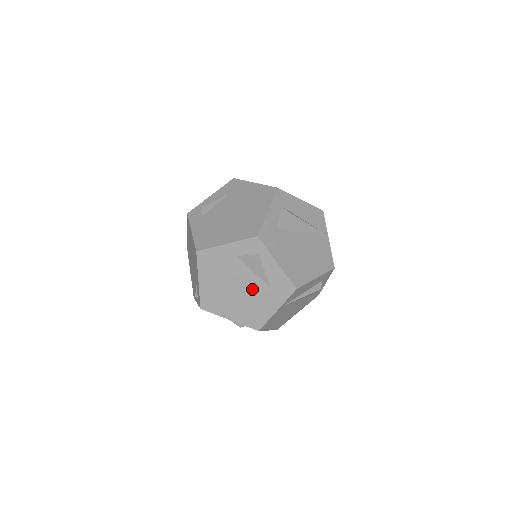
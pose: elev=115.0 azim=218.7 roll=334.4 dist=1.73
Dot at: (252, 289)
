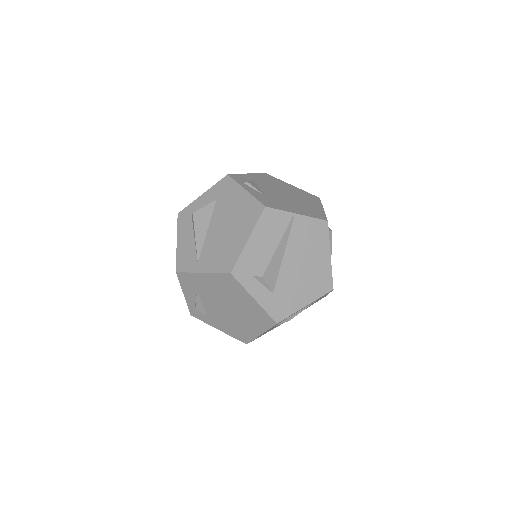
Dot at: occluded
